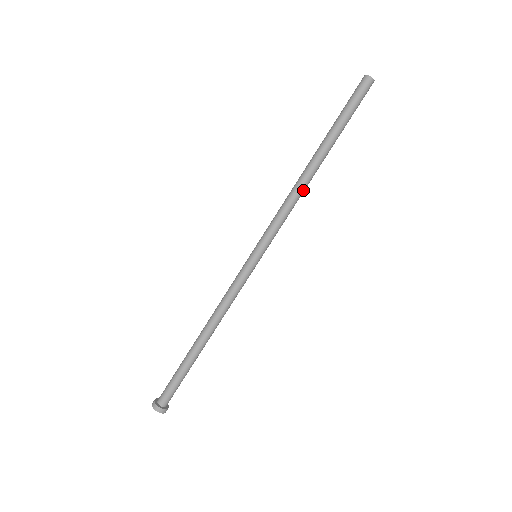
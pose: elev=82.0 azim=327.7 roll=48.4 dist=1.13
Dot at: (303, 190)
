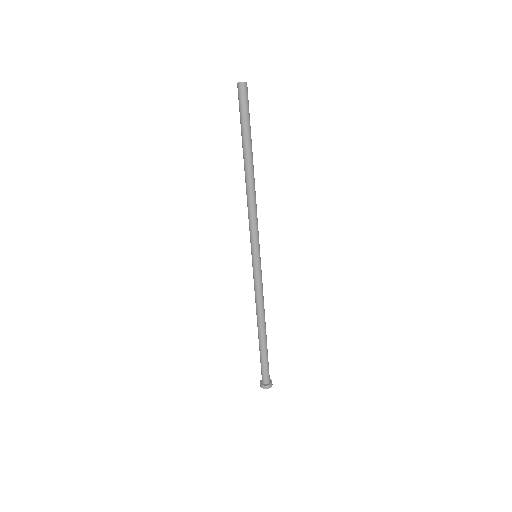
Dot at: (253, 193)
